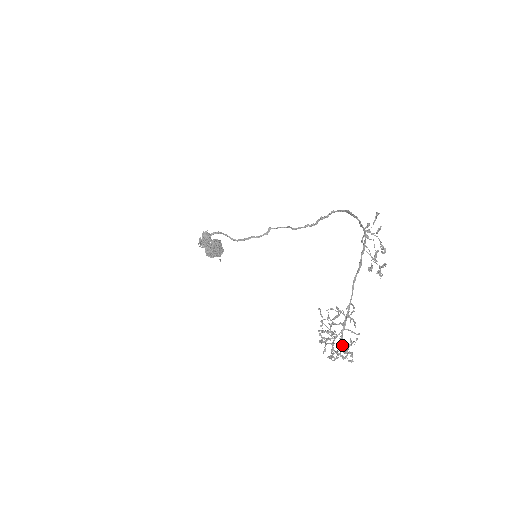
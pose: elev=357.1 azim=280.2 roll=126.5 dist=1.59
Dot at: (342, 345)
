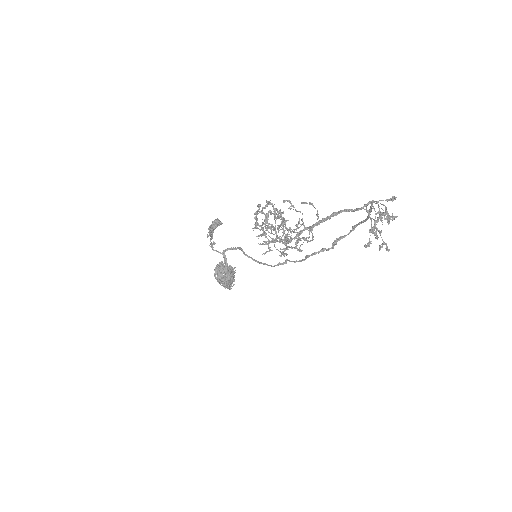
Dot at: (282, 236)
